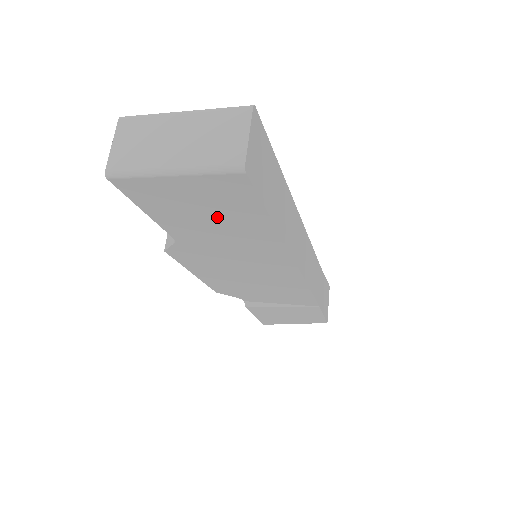
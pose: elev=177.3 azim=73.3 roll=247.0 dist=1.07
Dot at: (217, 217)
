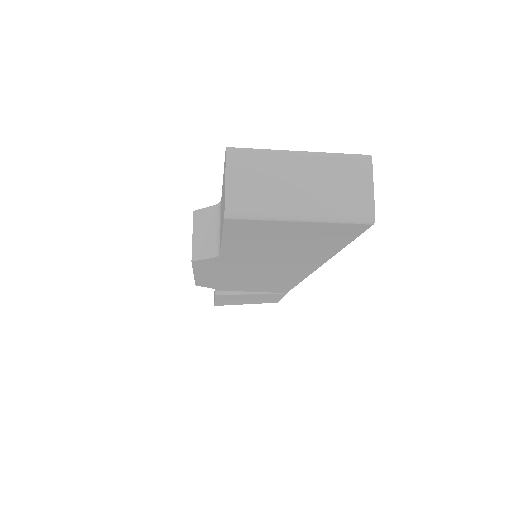
Dot at: (293, 245)
